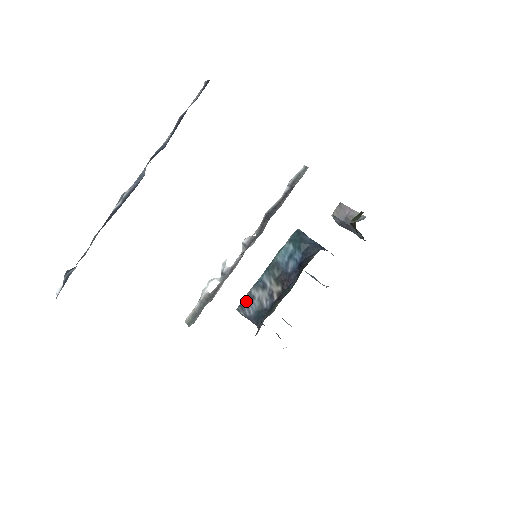
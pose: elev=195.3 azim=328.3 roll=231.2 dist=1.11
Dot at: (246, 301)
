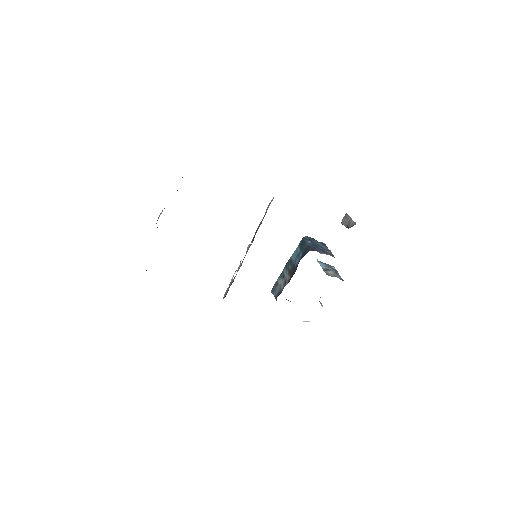
Dot at: (274, 286)
